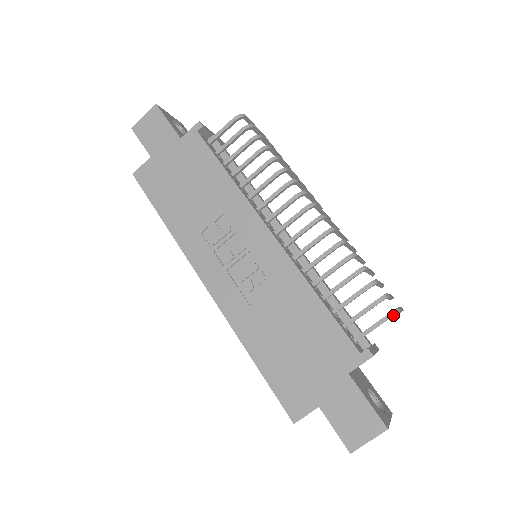
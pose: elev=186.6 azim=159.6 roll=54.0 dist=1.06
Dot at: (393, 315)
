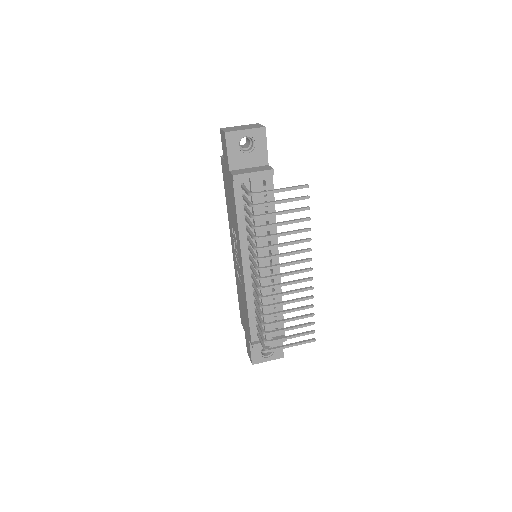
Dot at: occluded
